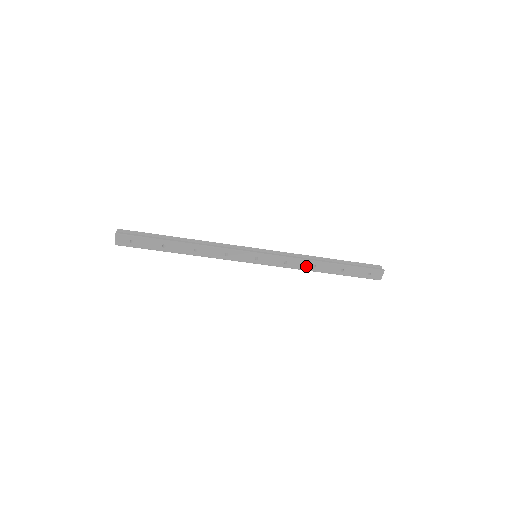
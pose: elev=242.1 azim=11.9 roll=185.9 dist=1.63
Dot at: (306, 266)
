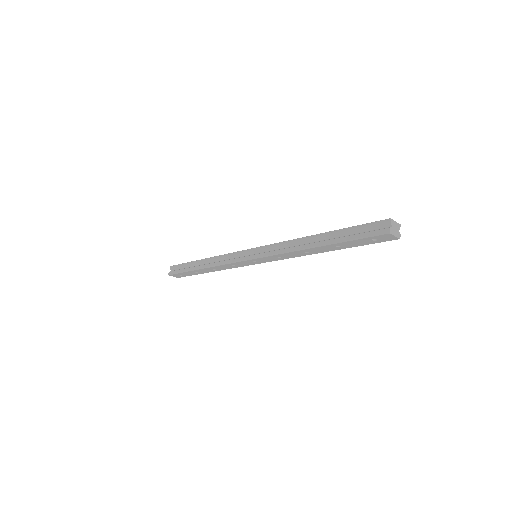
Dot at: (300, 254)
